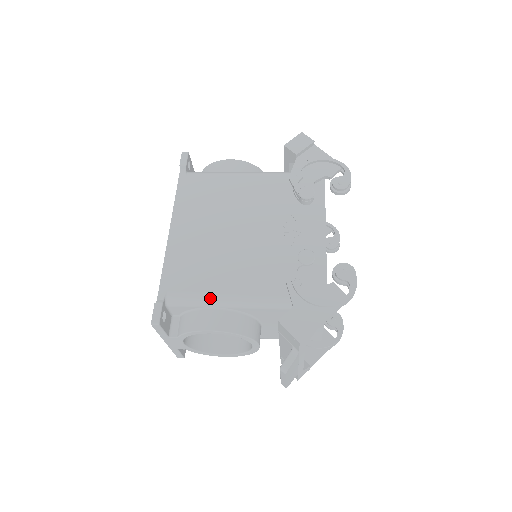
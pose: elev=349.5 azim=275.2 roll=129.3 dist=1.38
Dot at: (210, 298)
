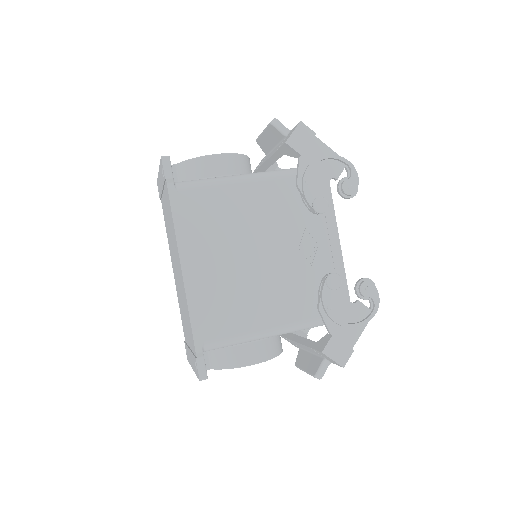
Dot at: (248, 338)
